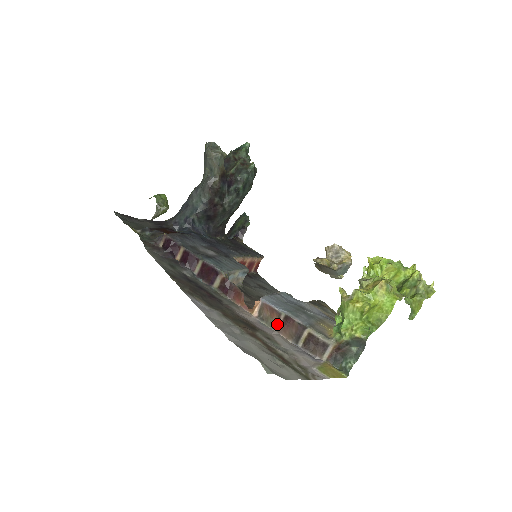
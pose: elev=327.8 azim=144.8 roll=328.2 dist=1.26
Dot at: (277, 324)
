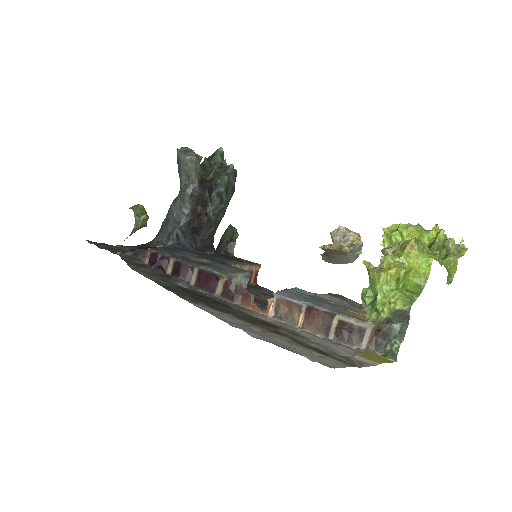
Dot at: (299, 319)
